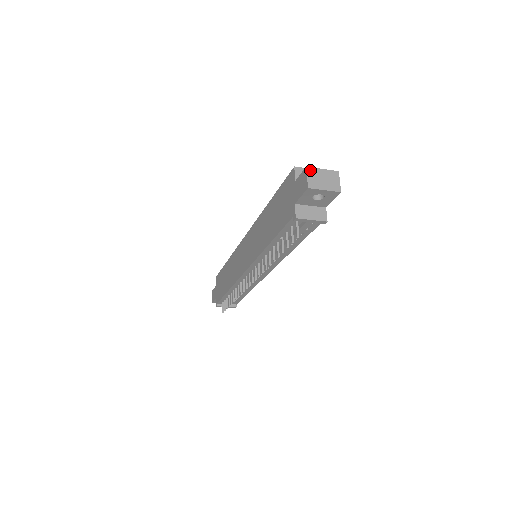
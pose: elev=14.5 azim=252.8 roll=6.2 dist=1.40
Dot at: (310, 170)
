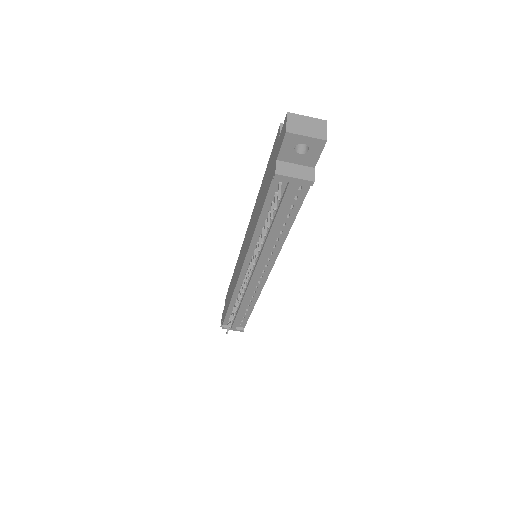
Dot at: (291, 116)
